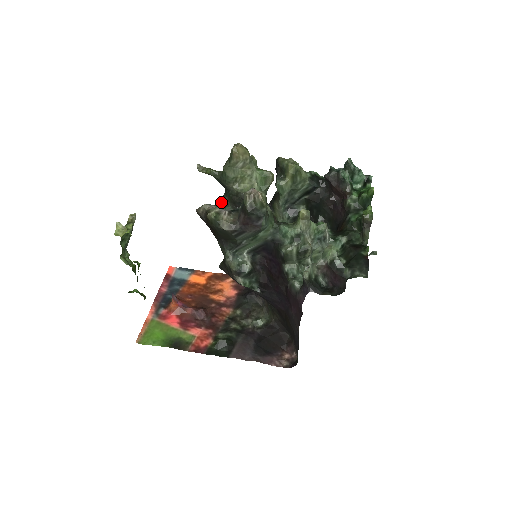
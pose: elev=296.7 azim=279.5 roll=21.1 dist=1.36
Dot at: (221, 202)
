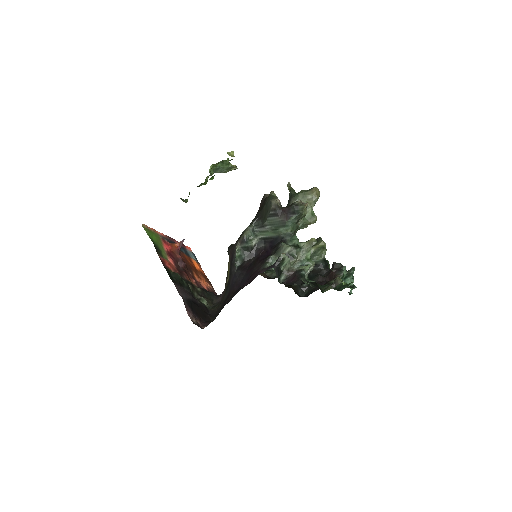
Dot at: occluded
